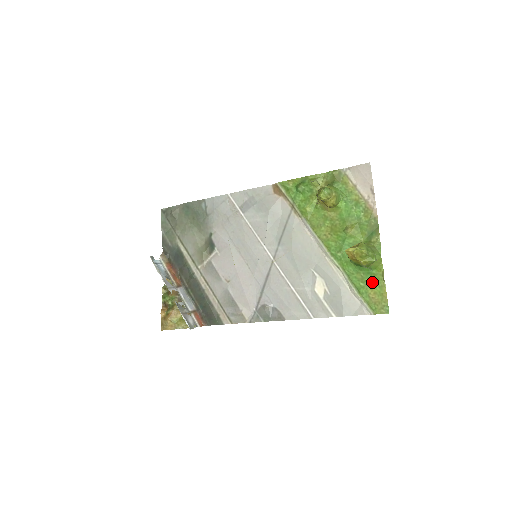
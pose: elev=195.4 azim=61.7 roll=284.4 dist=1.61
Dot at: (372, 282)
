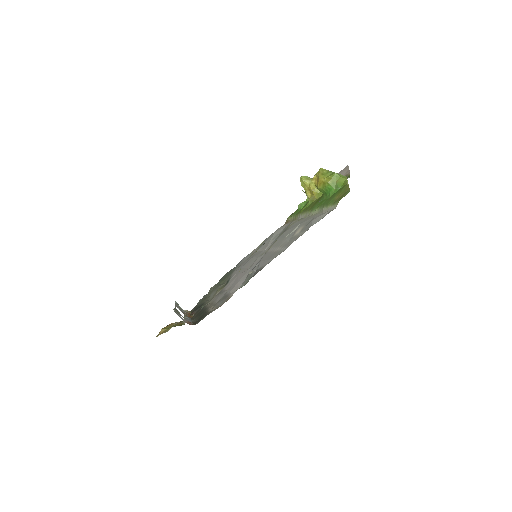
Dot at: (338, 192)
